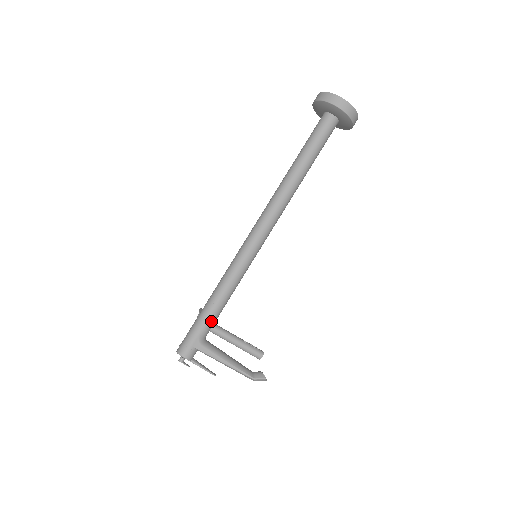
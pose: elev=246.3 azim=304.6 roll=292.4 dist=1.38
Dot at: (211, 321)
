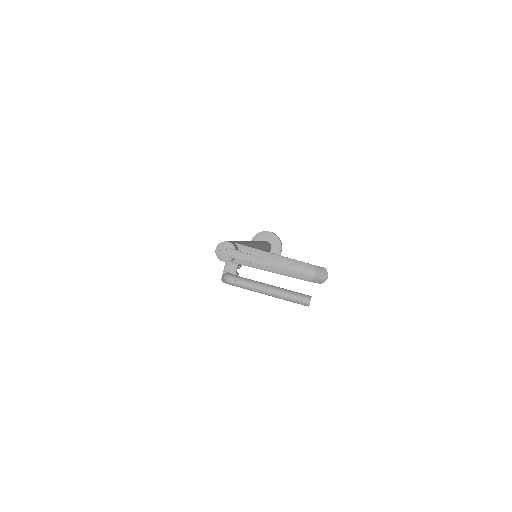
Dot at: (240, 243)
